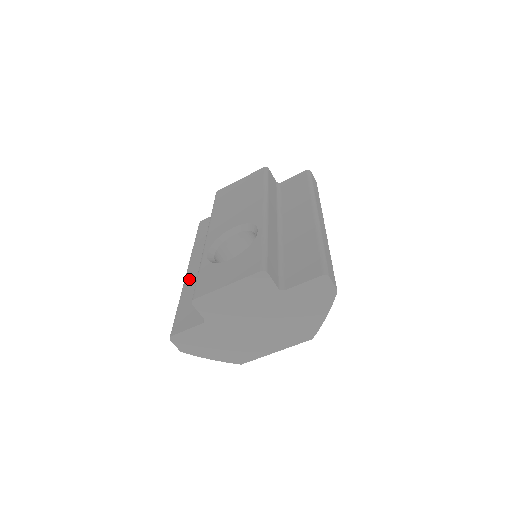
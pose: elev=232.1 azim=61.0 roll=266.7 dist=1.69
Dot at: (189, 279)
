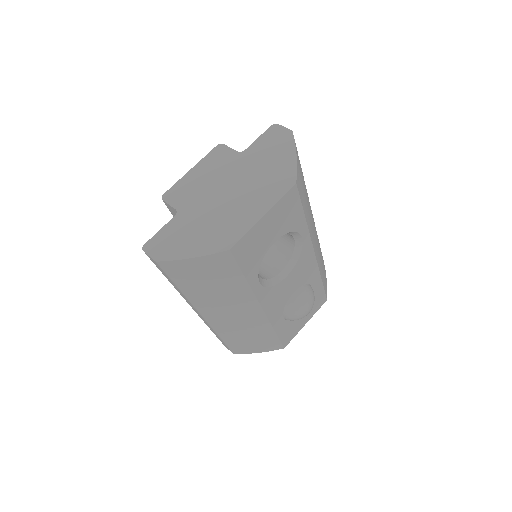
Dot at: occluded
